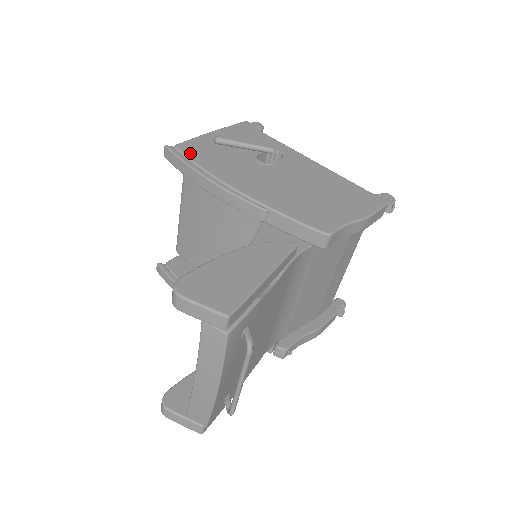
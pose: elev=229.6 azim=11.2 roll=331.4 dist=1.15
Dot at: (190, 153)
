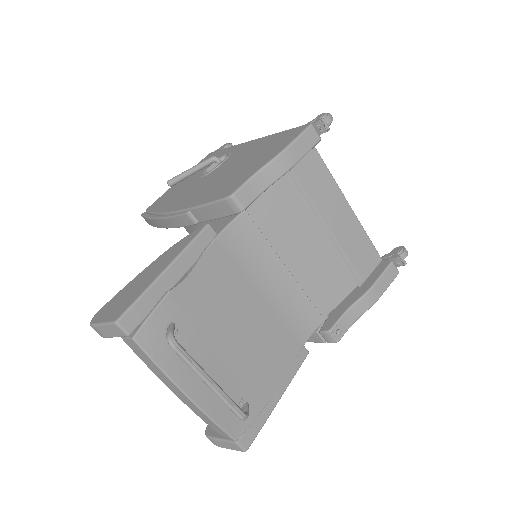
Dot at: (153, 208)
